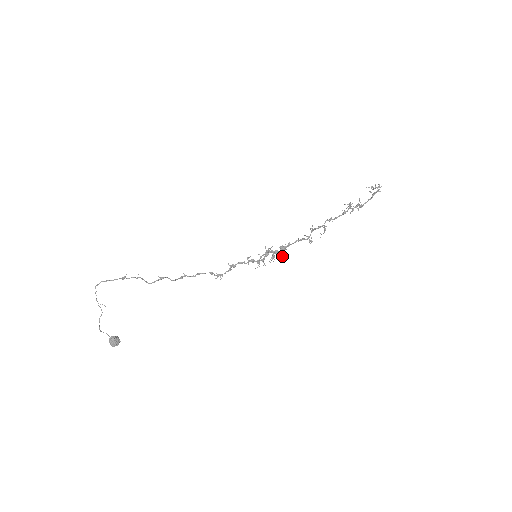
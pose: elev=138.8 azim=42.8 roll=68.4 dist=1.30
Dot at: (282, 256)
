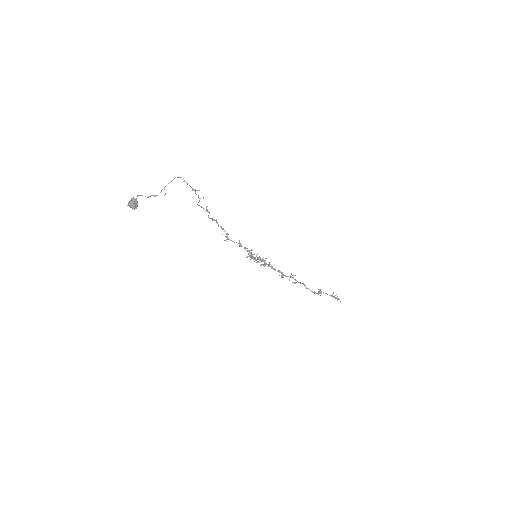
Dot at: (262, 264)
